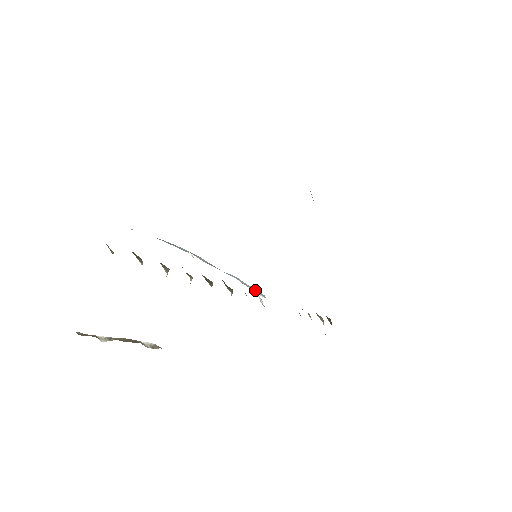
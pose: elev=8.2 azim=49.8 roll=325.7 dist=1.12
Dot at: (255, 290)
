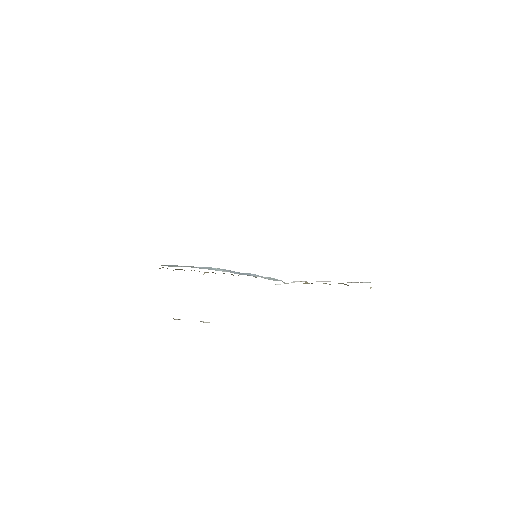
Dot at: (276, 280)
